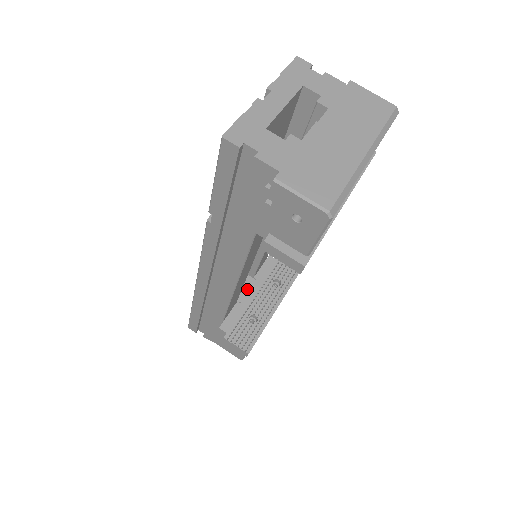
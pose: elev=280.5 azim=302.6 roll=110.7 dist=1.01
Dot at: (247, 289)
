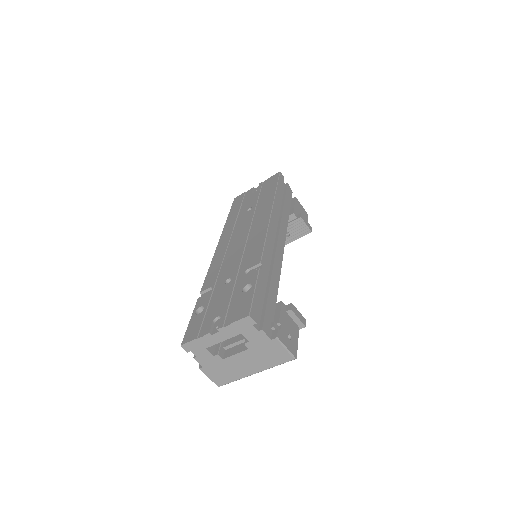
Dot at: occluded
